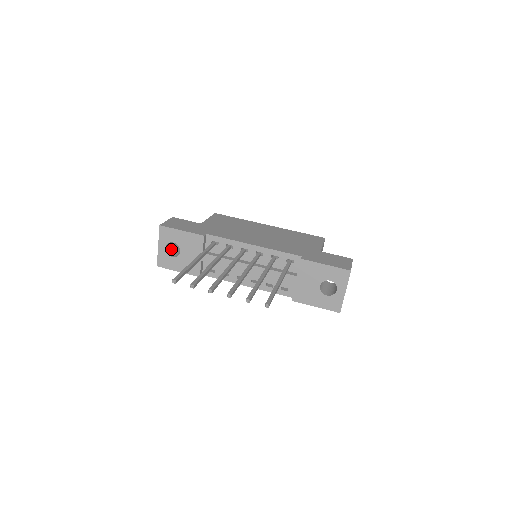
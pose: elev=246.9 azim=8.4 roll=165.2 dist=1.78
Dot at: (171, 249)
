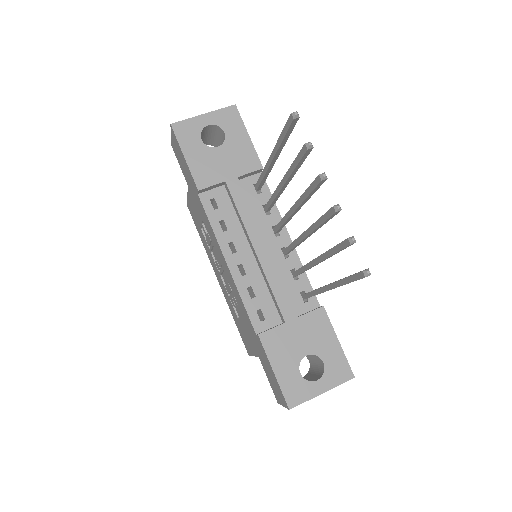
Dot at: (202, 136)
